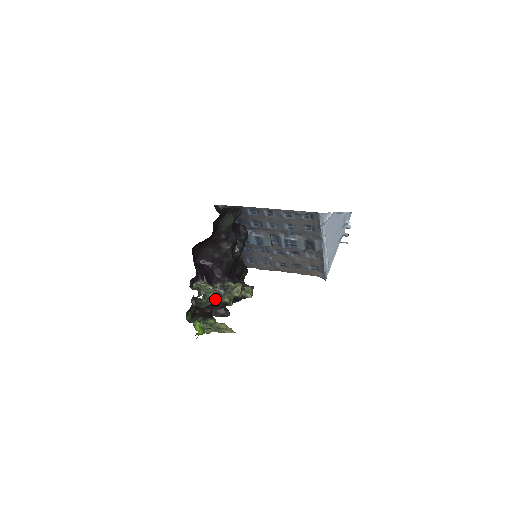
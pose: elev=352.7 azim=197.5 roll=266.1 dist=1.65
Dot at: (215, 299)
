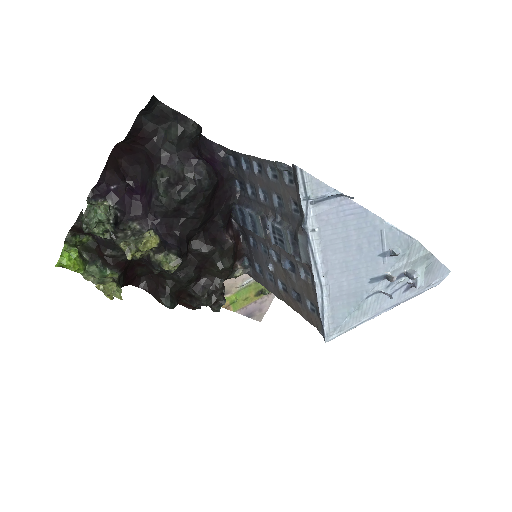
Dot at: (111, 234)
